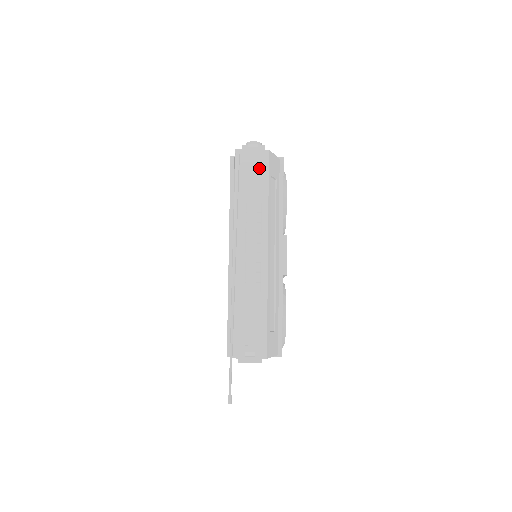
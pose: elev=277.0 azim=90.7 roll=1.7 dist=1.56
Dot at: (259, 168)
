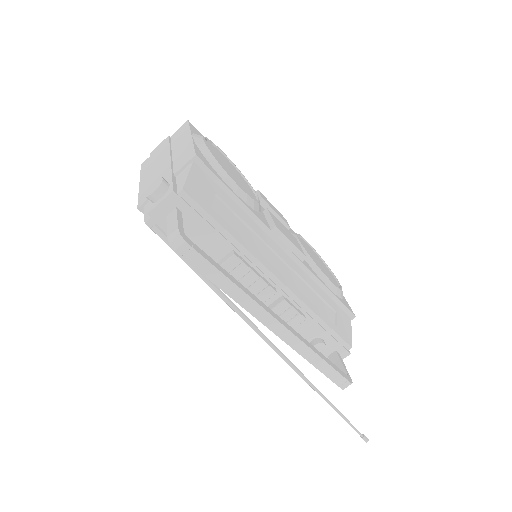
Dot at: (193, 219)
